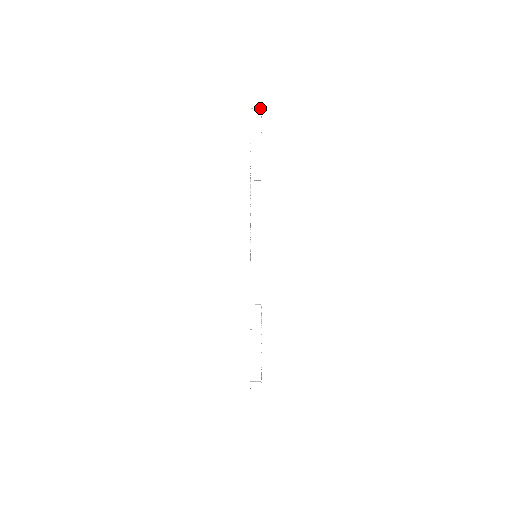
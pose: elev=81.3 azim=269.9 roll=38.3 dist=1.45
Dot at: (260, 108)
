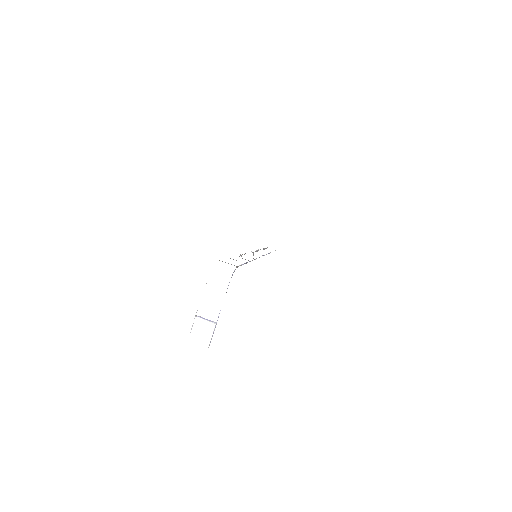
Dot at: occluded
